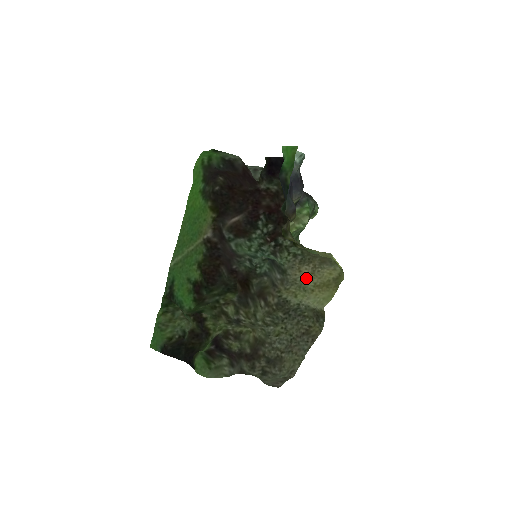
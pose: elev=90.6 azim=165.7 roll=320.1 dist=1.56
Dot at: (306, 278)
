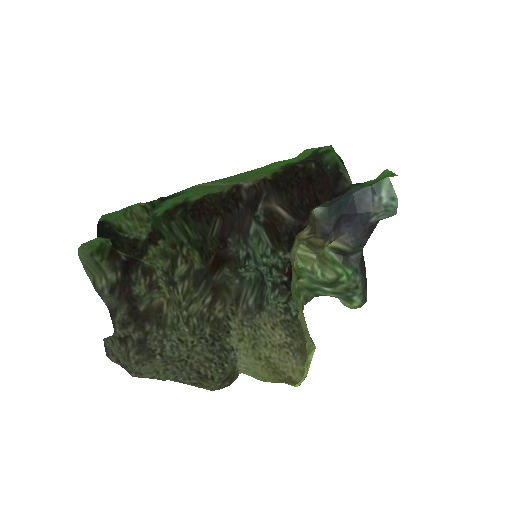
Dot at: (270, 342)
